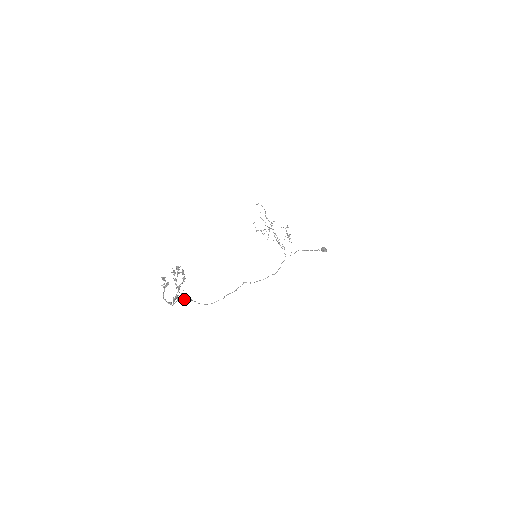
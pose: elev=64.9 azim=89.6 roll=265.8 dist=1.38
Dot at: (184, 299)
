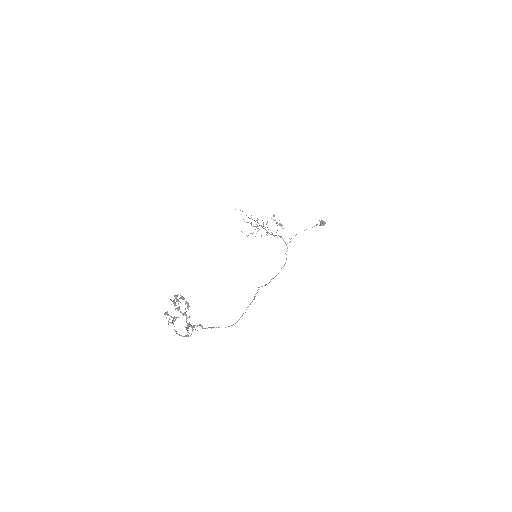
Dot at: occluded
